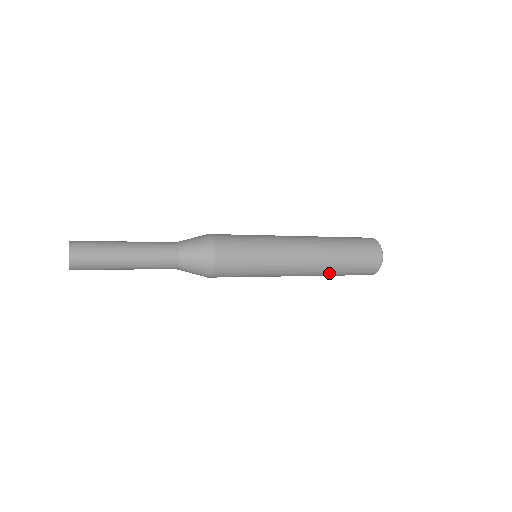
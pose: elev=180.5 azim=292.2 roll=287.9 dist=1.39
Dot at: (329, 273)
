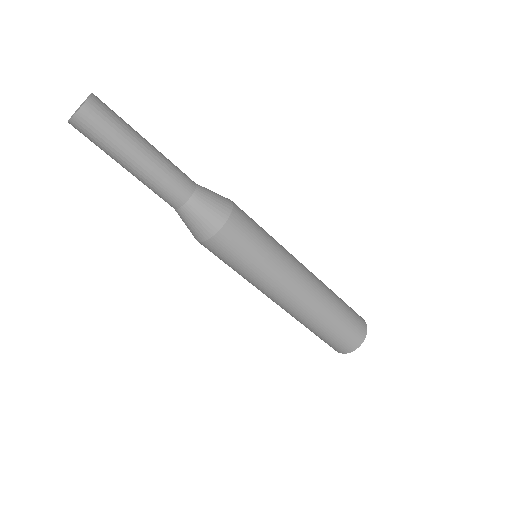
Dot at: (316, 319)
